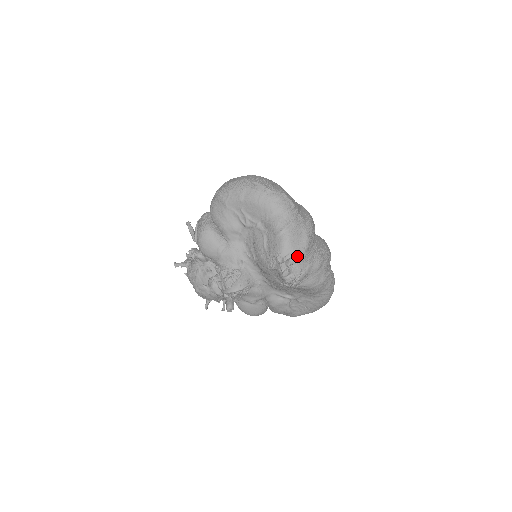
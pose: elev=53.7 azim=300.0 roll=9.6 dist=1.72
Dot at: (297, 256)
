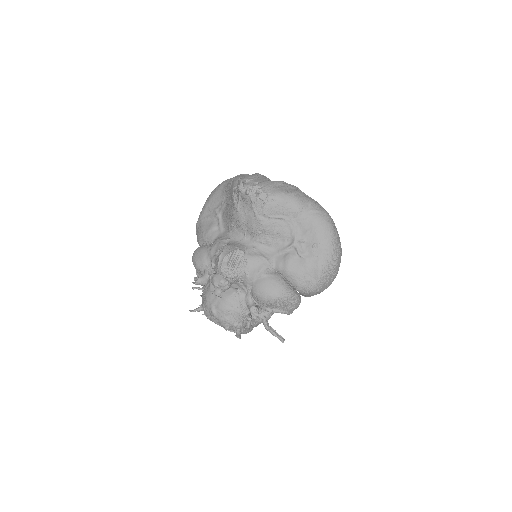
Dot at: (248, 177)
